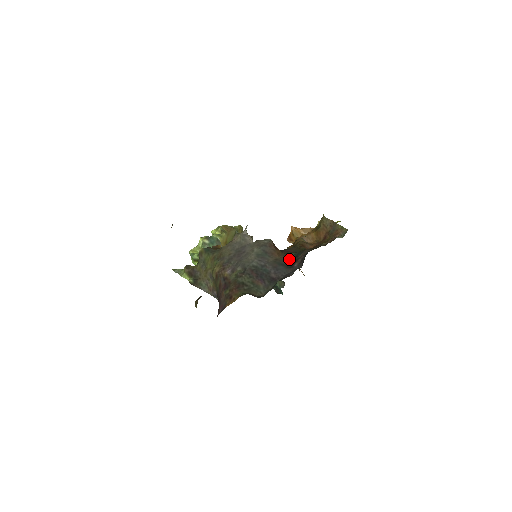
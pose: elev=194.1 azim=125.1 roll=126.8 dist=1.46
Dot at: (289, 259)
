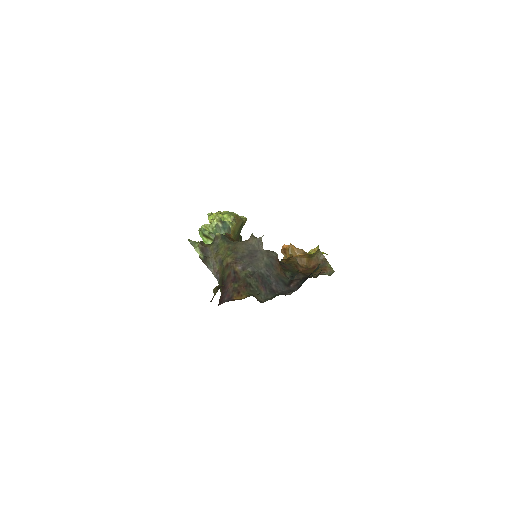
Dot at: (288, 278)
